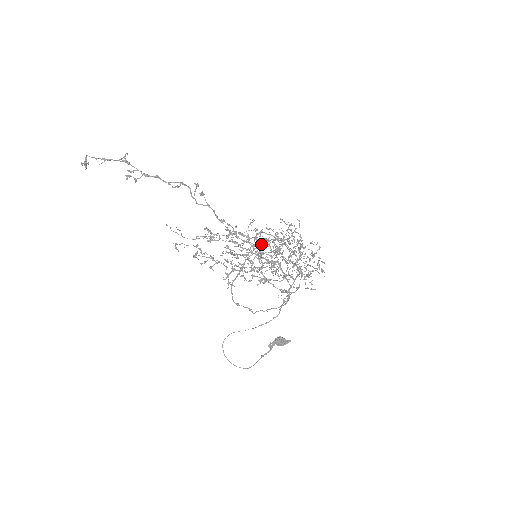
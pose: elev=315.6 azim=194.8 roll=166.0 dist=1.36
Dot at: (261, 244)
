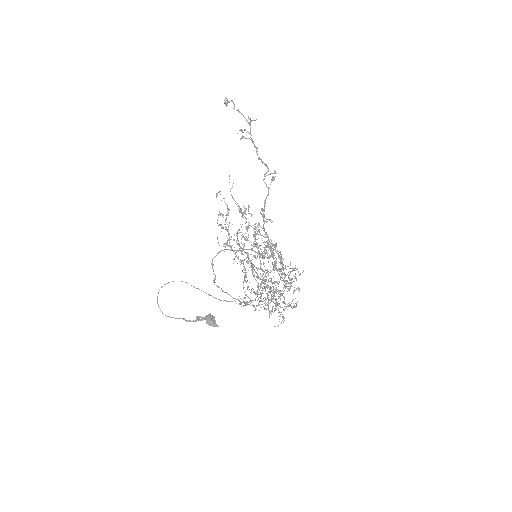
Dot at: (273, 244)
